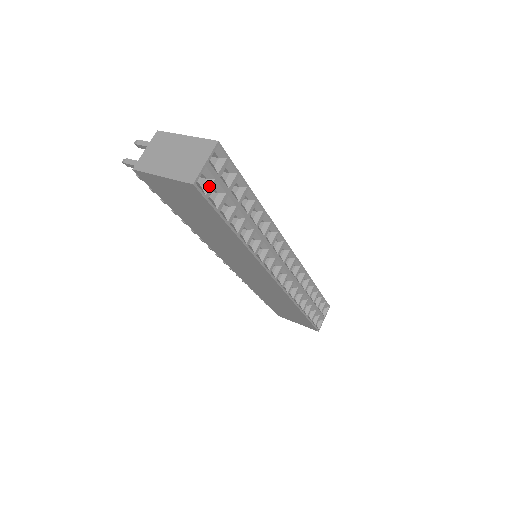
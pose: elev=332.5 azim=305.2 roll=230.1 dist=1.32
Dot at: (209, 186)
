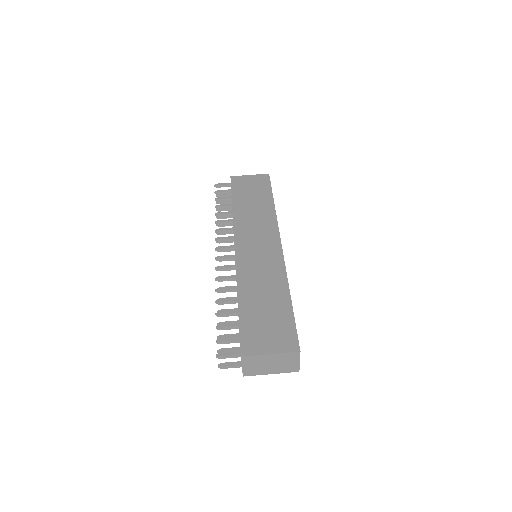
Dot at: occluded
